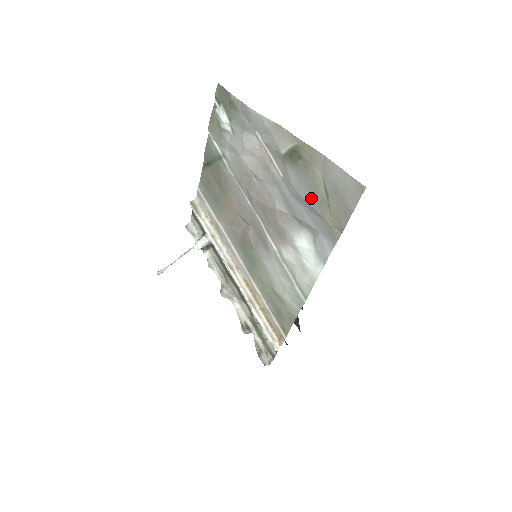
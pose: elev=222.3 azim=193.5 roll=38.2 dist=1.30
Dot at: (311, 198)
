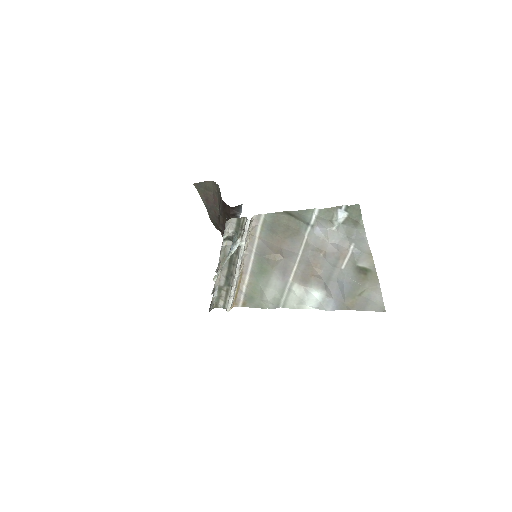
Dot at: (349, 289)
